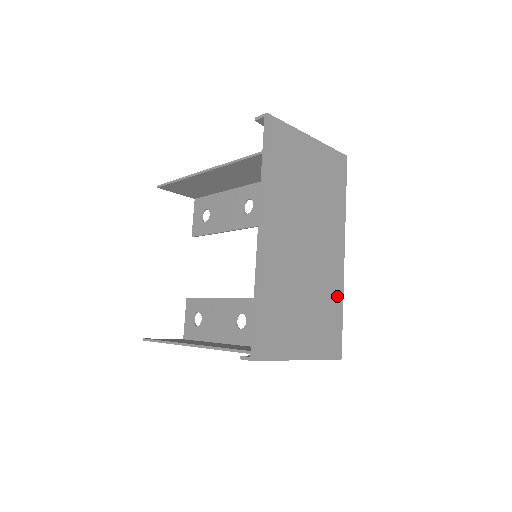
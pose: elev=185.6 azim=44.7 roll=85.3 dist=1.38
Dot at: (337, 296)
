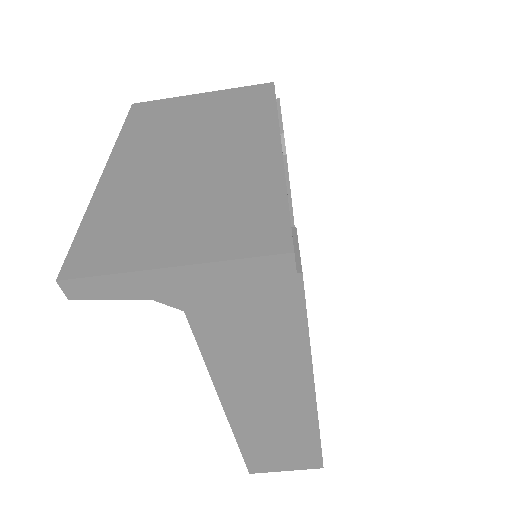
Dot at: (268, 185)
